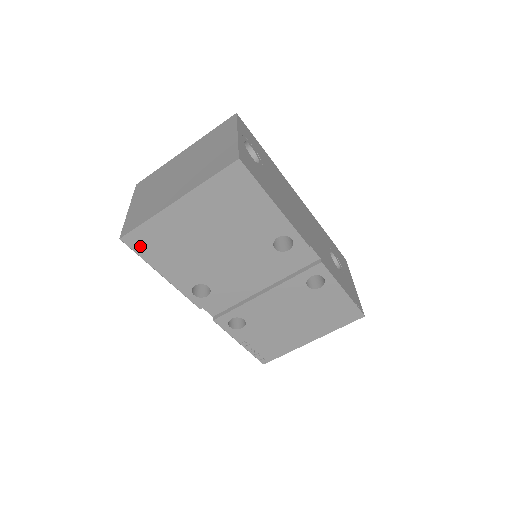
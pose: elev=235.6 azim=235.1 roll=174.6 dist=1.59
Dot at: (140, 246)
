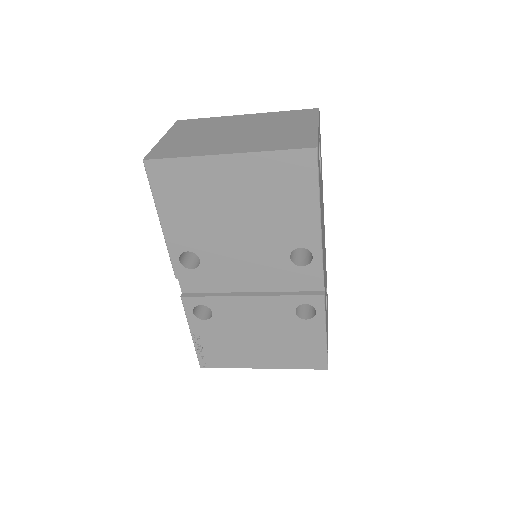
Dot at: (159, 179)
